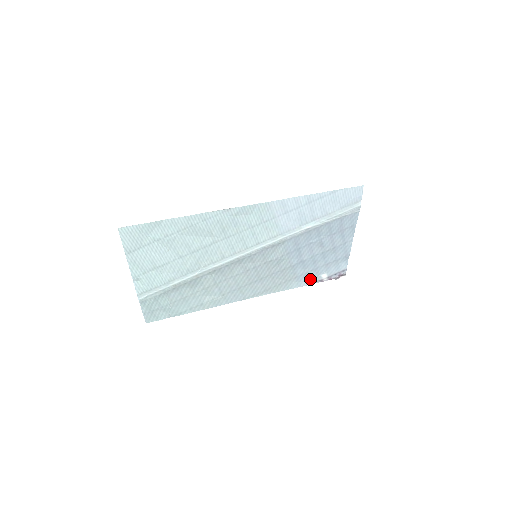
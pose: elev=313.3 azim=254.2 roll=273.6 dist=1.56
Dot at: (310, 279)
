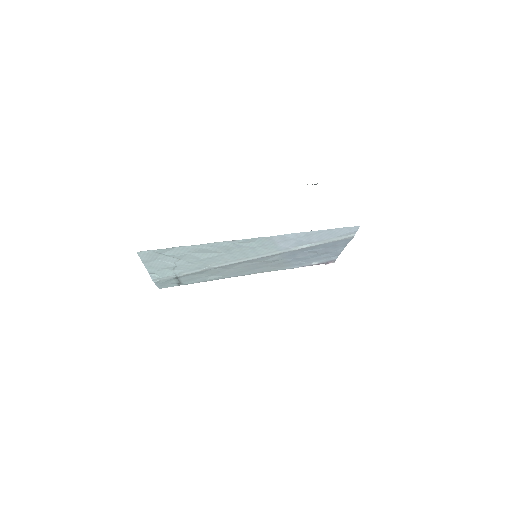
Dot at: (302, 265)
